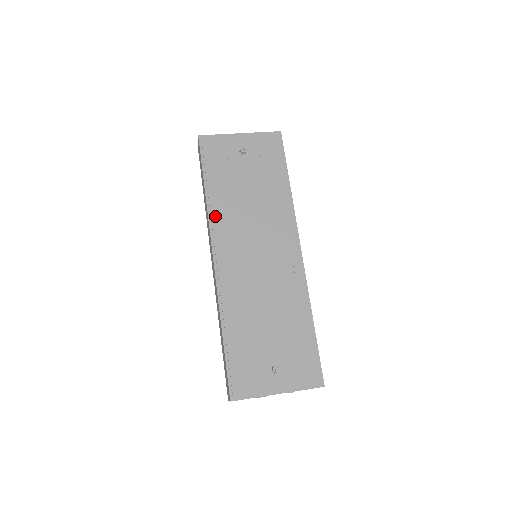
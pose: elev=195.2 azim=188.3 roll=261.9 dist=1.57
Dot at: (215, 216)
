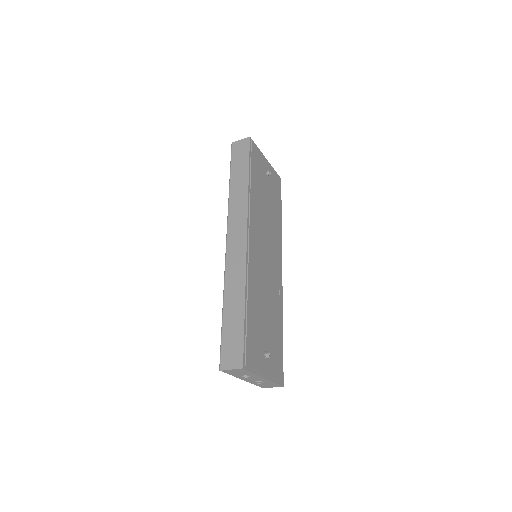
Dot at: (252, 205)
